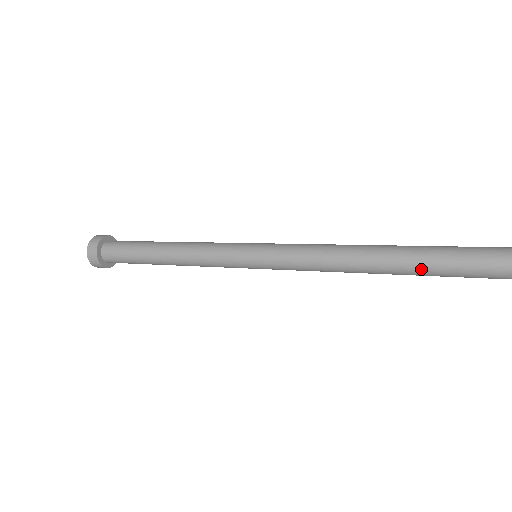
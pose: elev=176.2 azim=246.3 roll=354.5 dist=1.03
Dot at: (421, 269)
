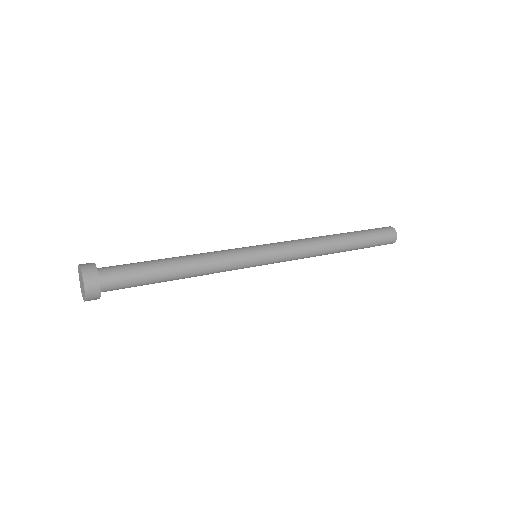
Dot at: occluded
